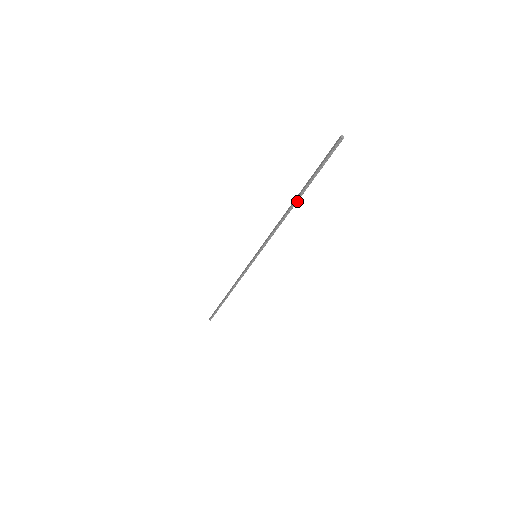
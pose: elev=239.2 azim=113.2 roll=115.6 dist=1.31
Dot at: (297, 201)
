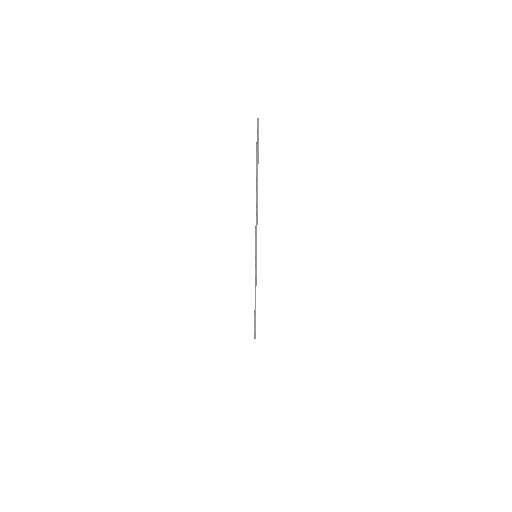
Dot at: (257, 190)
